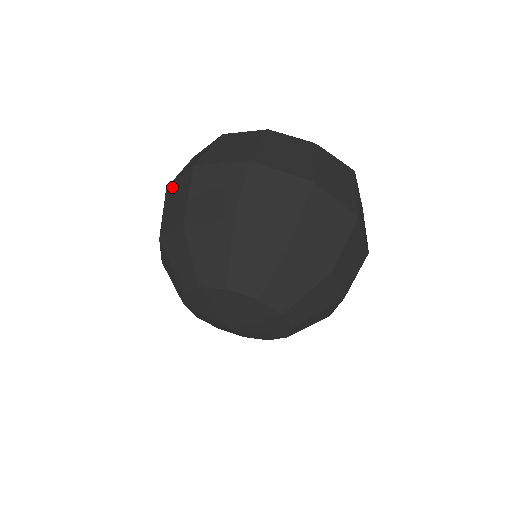
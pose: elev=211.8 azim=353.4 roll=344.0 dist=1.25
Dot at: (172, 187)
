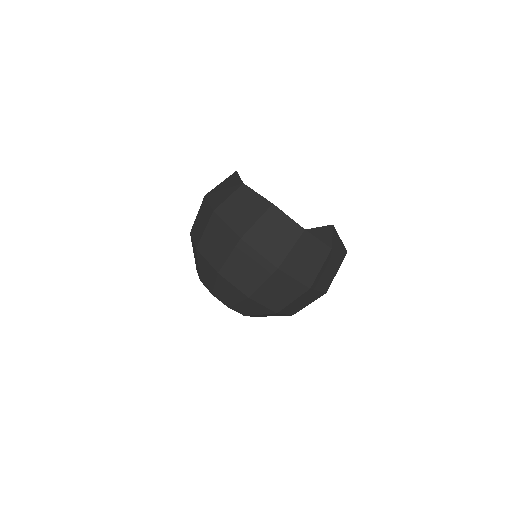
Dot at: (218, 222)
